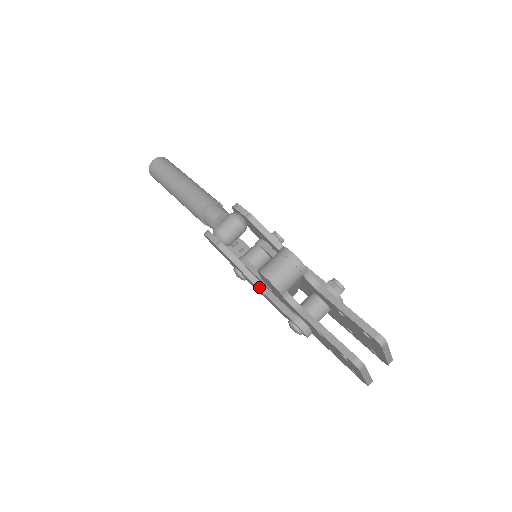
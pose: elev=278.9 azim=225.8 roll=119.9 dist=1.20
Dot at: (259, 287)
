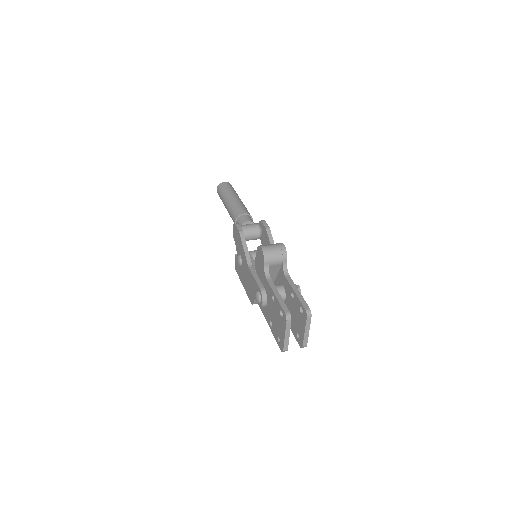
Dot at: (249, 266)
